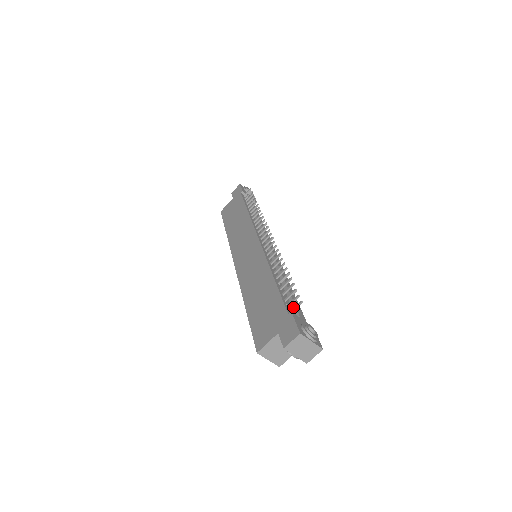
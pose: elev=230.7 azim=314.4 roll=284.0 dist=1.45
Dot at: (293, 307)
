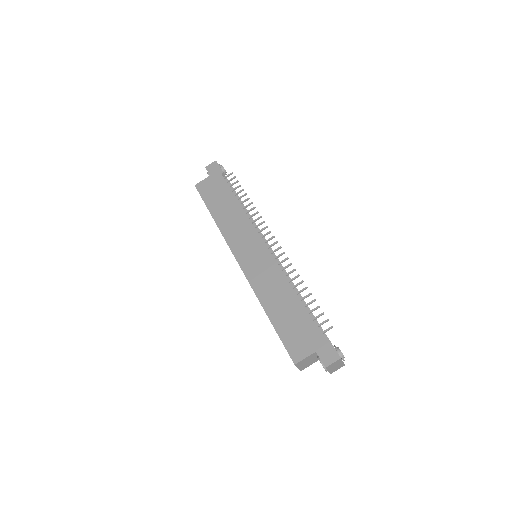
Dot at: occluded
